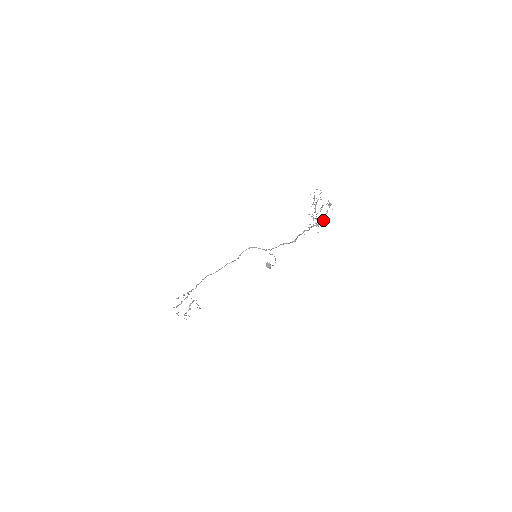
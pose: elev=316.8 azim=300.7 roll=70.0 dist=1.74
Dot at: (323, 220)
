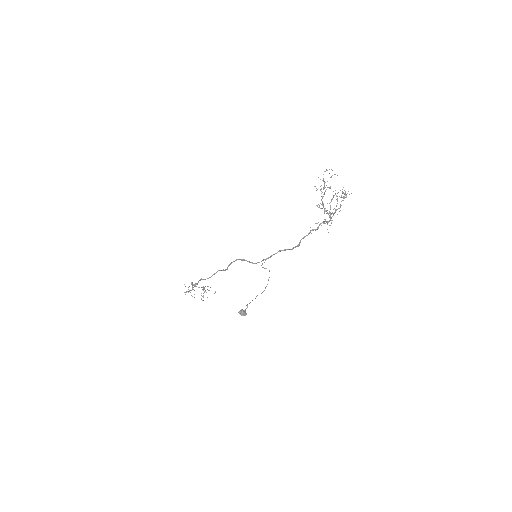
Dot at: (339, 211)
